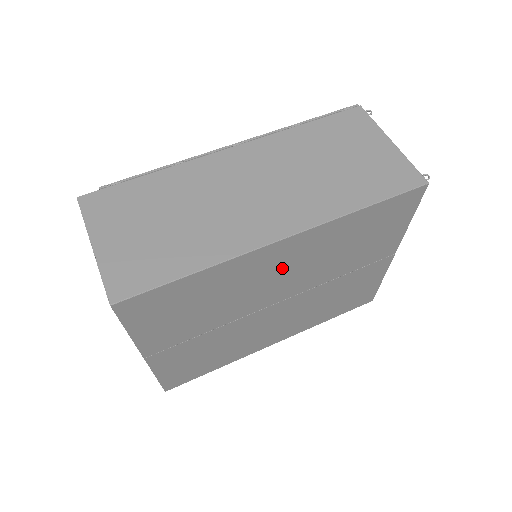
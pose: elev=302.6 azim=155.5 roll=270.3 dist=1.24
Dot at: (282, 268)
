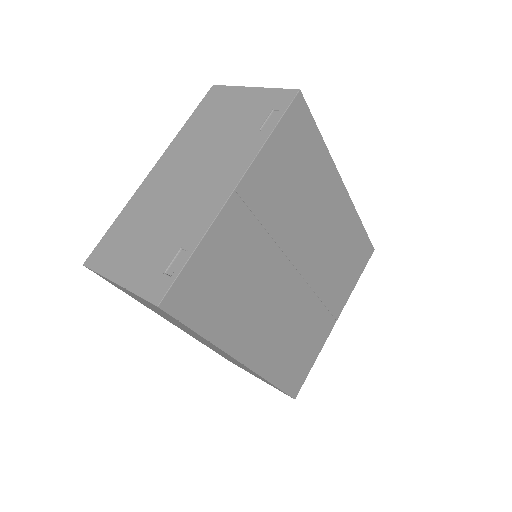
Dot at: (326, 220)
